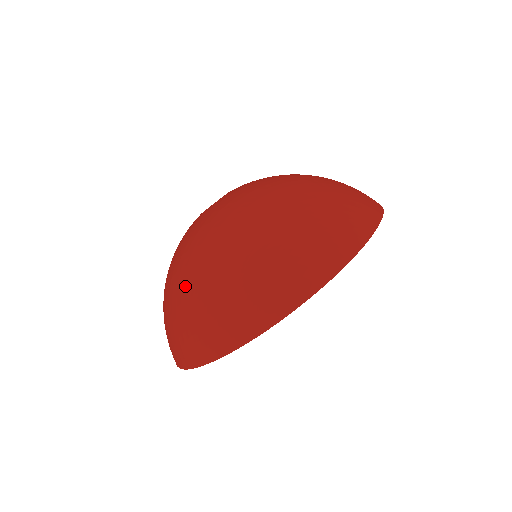
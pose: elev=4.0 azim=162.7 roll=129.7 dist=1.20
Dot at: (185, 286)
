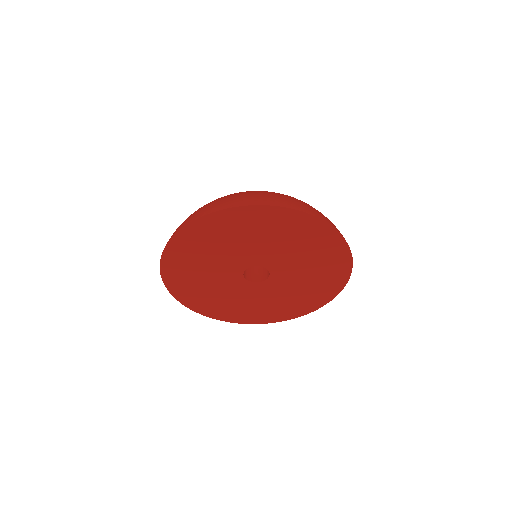
Dot at: occluded
